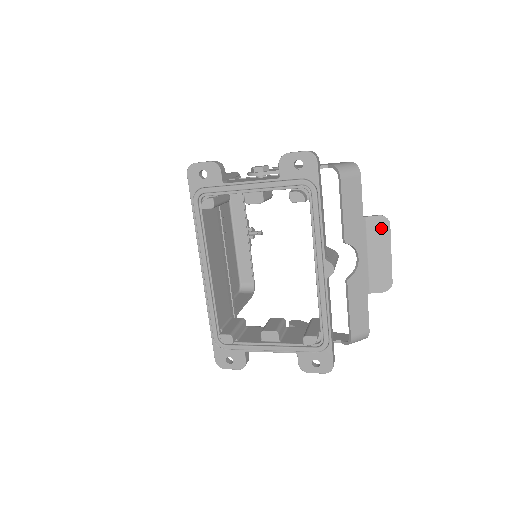
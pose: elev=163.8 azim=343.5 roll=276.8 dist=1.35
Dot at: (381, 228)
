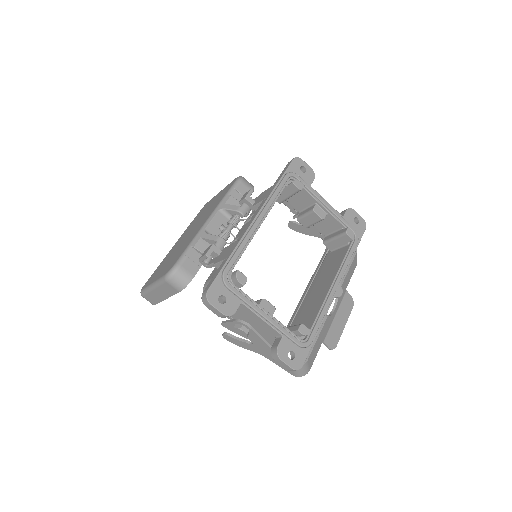
Dot at: (349, 305)
